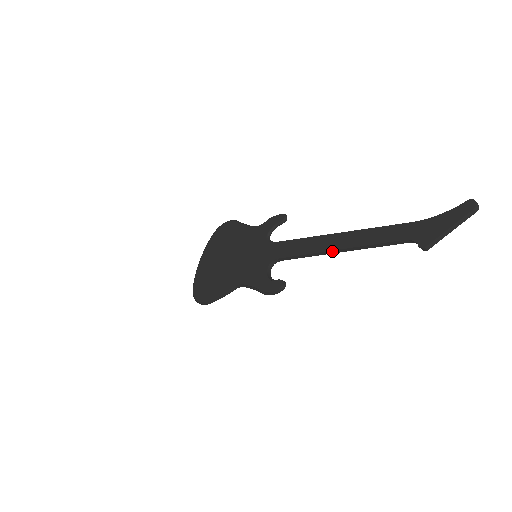
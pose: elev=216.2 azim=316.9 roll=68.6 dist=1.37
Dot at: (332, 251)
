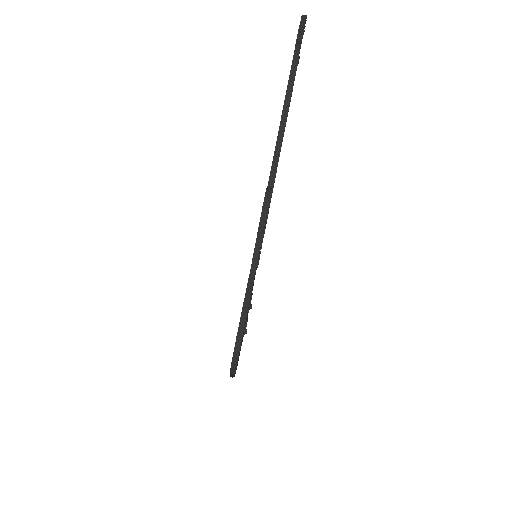
Dot at: (278, 138)
